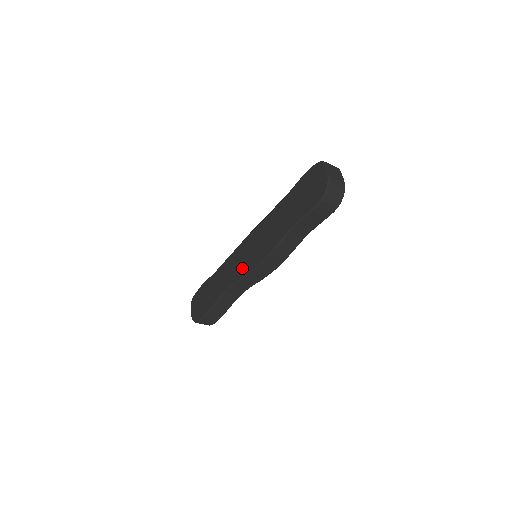
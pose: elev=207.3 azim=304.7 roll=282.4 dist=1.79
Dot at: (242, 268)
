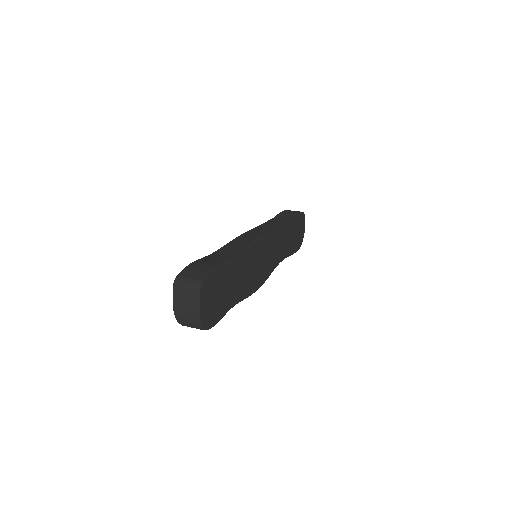
Dot at: occluded
